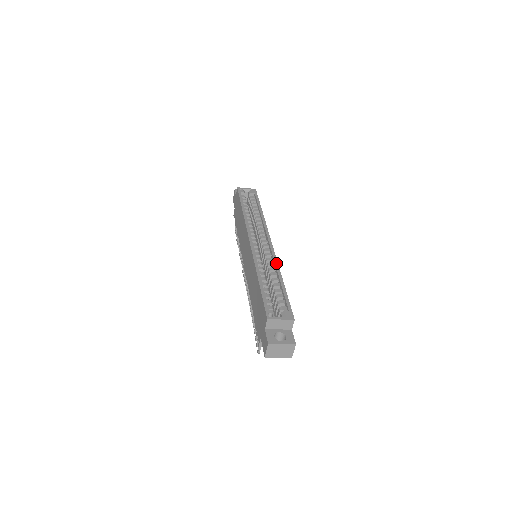
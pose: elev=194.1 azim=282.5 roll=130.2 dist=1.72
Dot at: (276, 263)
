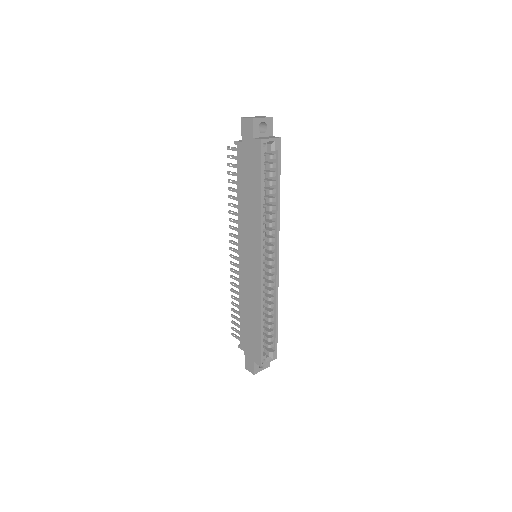
Dot at: (277, 294)
